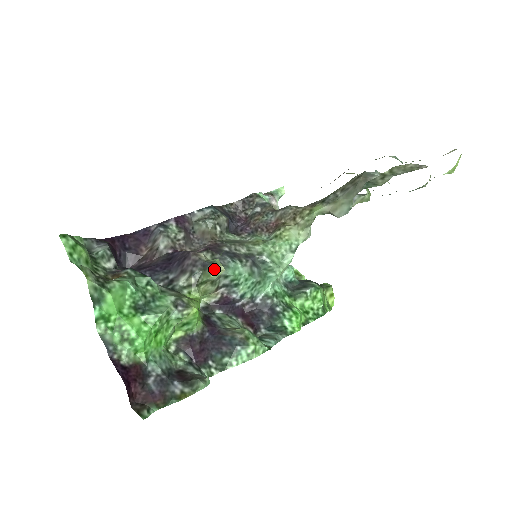
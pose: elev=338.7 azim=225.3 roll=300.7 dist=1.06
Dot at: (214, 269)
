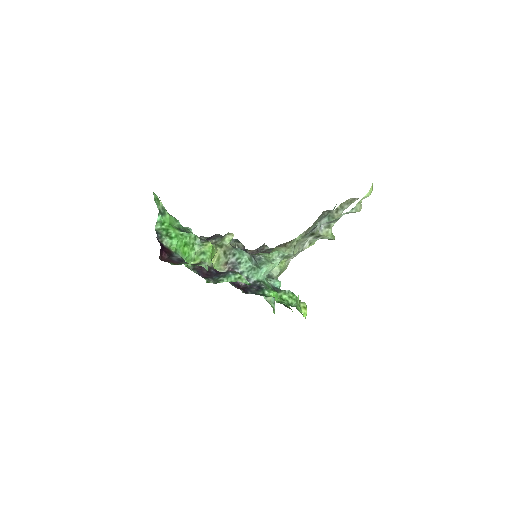
Dot at: (228, 234)
